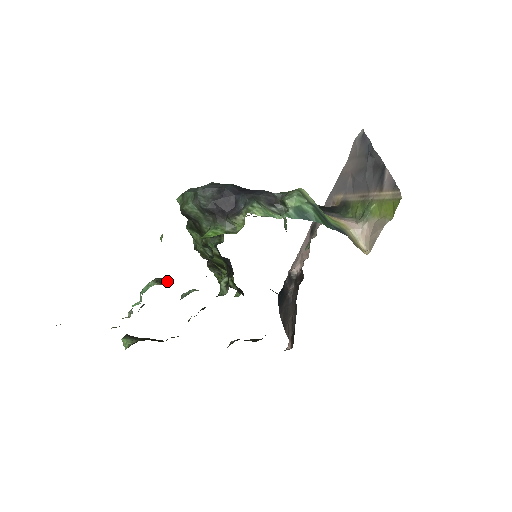
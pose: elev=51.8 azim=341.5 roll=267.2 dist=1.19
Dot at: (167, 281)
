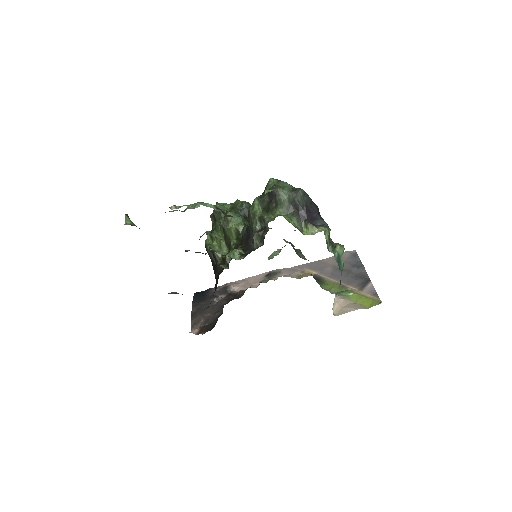
Dot at: (228, 215)
